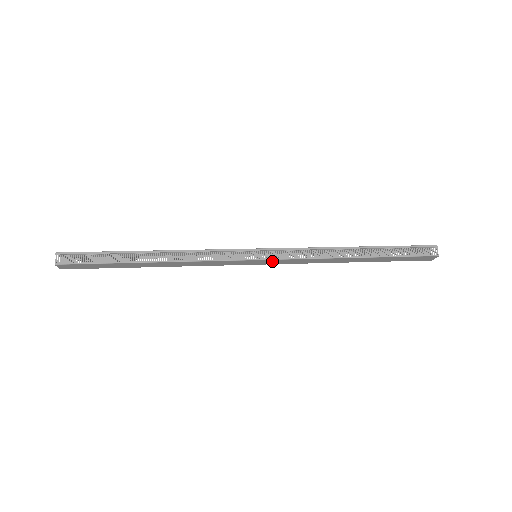
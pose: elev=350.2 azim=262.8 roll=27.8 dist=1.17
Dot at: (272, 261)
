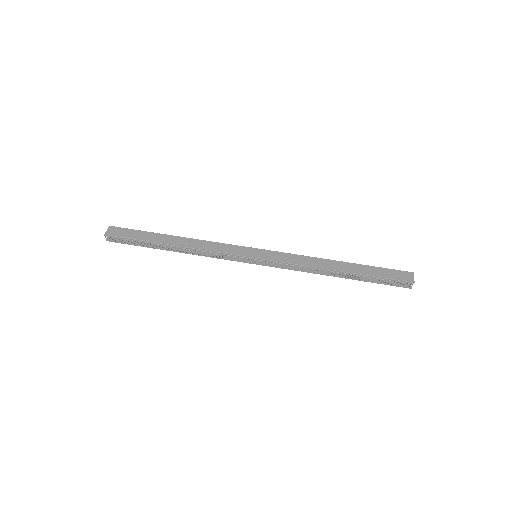
Dot at: (268, 263)
